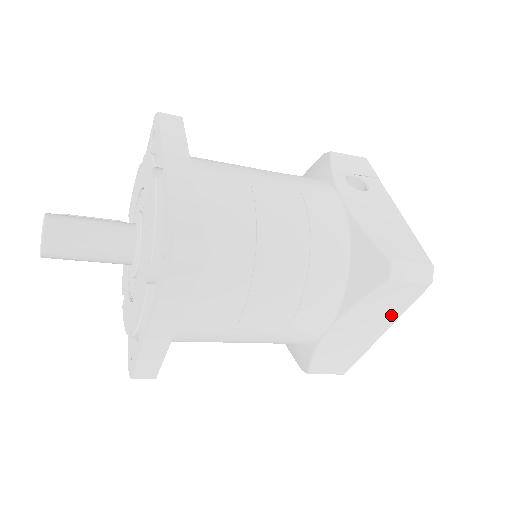
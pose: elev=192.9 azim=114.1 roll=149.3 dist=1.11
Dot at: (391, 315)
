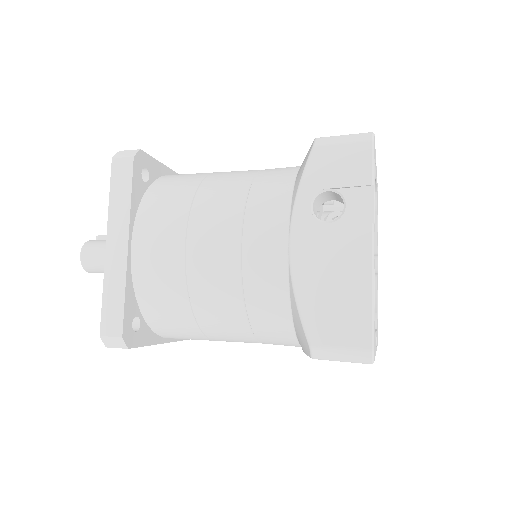
Dot at: occluded
